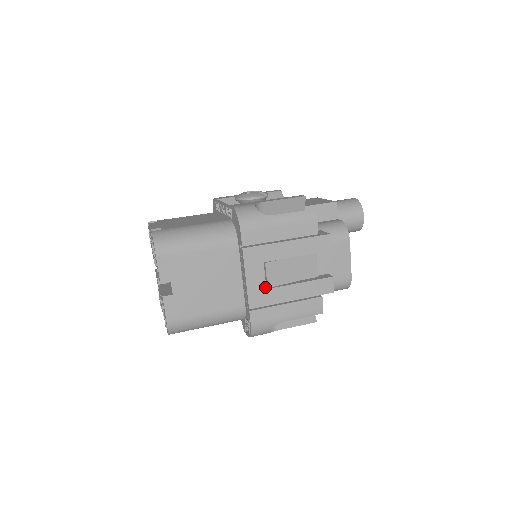
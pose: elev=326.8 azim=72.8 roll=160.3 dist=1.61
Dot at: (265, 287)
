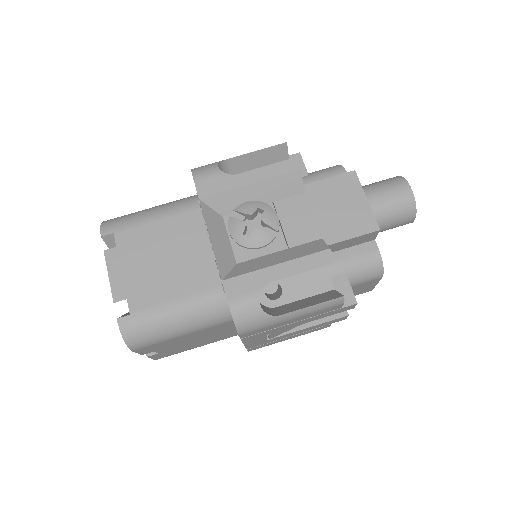
Dot at: (266, 340)
